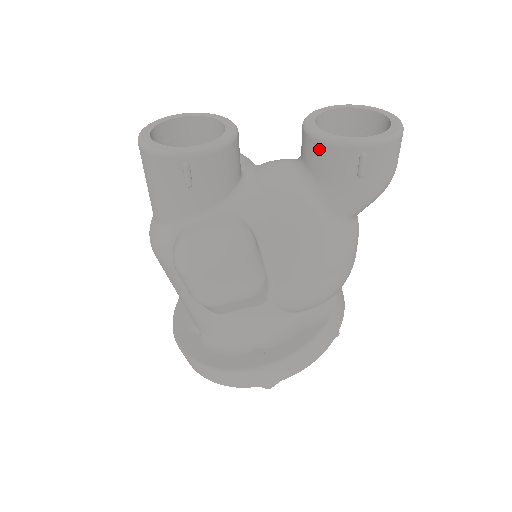
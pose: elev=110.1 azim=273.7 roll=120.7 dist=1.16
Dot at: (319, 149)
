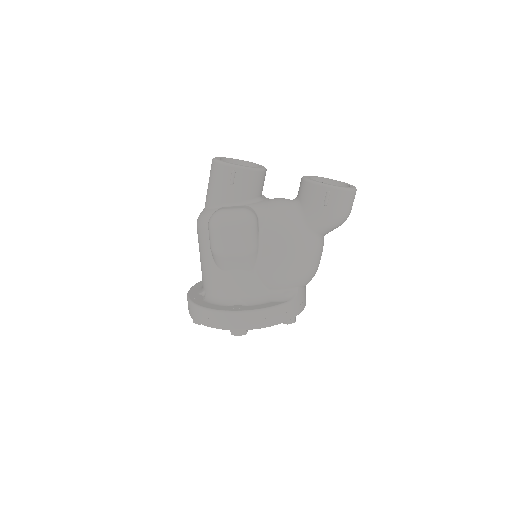
Dot at: (306, 186)
